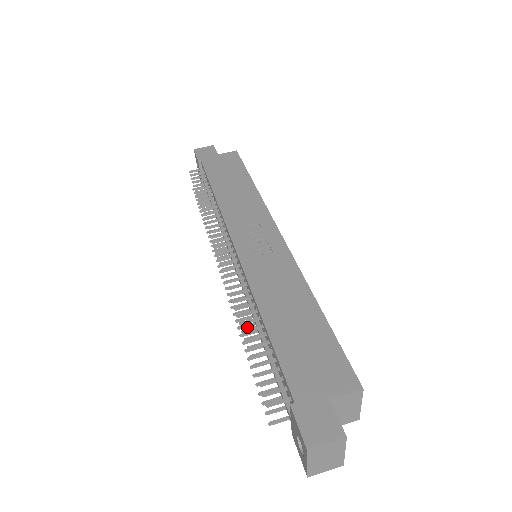
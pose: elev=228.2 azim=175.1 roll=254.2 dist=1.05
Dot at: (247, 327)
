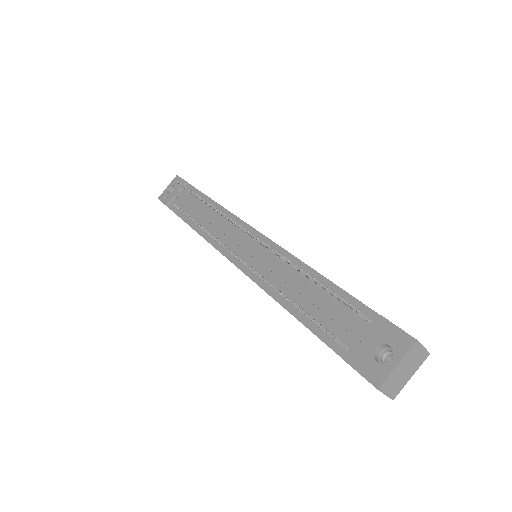
Dot at: occluded
